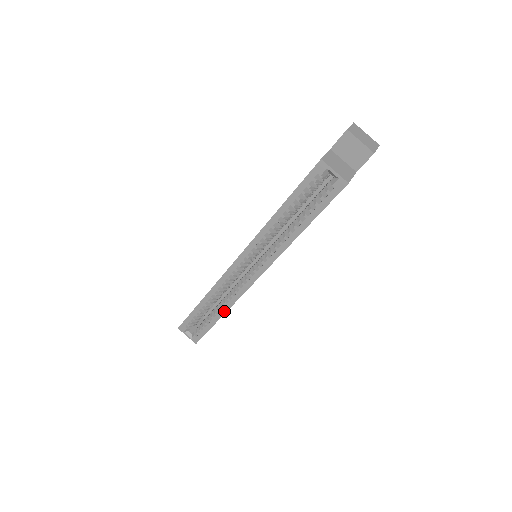
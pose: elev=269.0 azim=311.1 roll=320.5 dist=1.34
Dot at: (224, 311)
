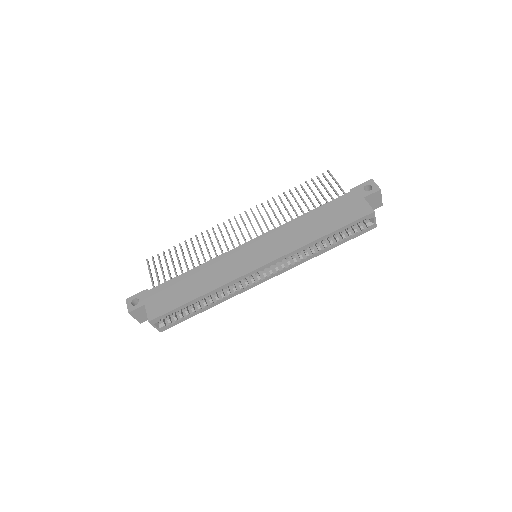
Dot at: (217, 303)
